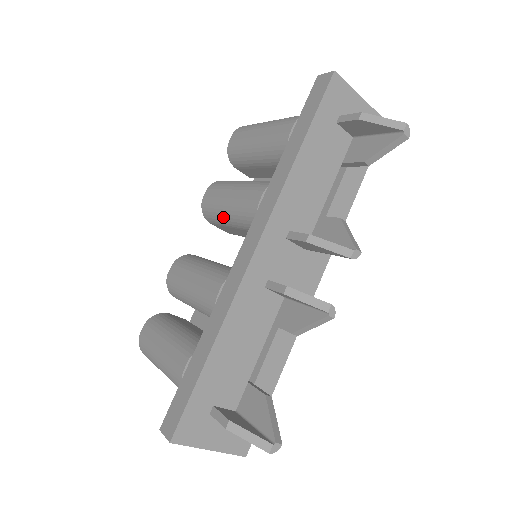
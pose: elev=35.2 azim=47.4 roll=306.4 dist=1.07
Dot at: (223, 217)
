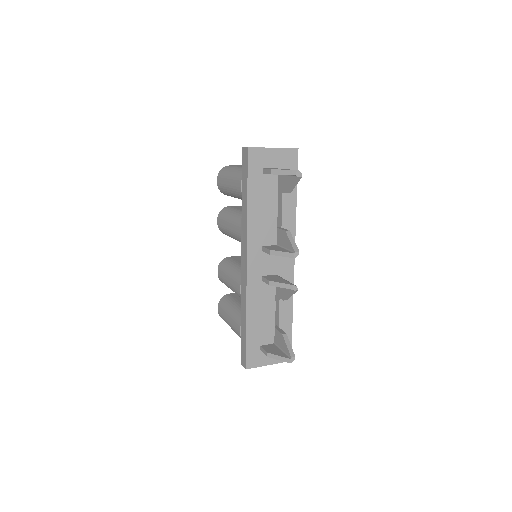
Dot at: (231, 237)
